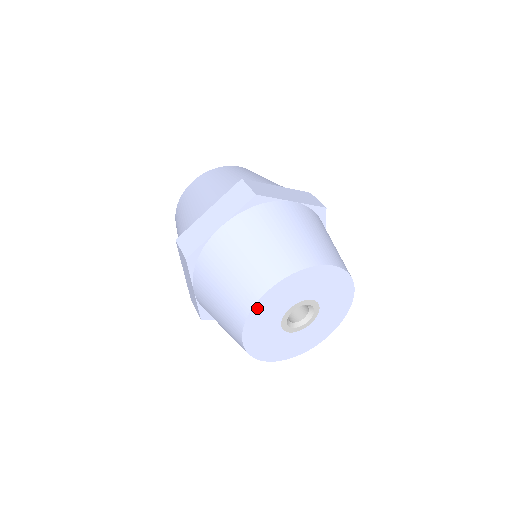
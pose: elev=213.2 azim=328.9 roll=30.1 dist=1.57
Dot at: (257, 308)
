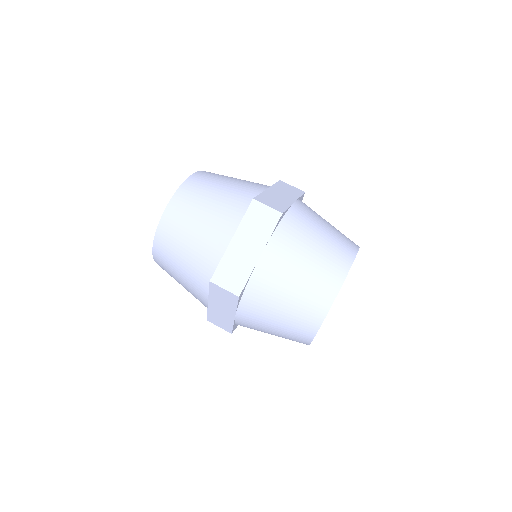
Dot at: occluded
